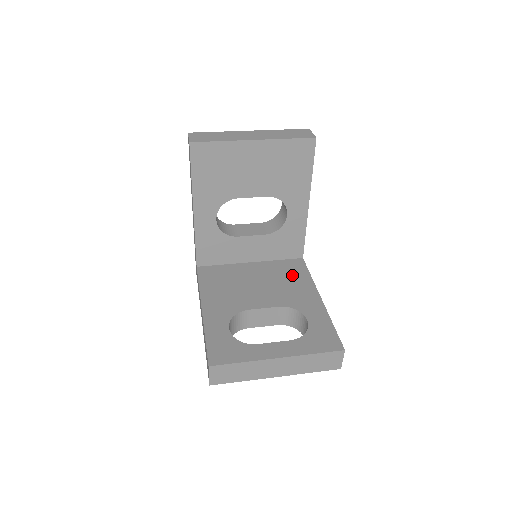
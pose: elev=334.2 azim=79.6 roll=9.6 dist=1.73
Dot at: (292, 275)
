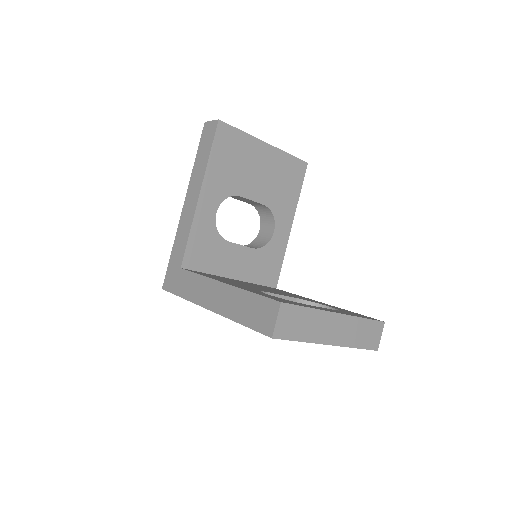
Dot at: (281, 291)
